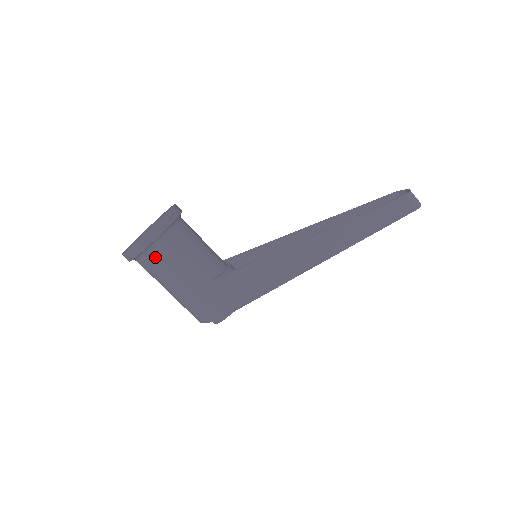
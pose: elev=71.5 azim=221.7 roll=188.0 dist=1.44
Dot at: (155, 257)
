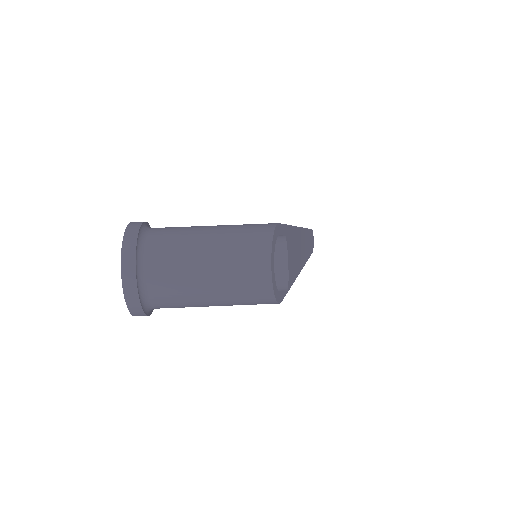
Dot at: (159, 230)
